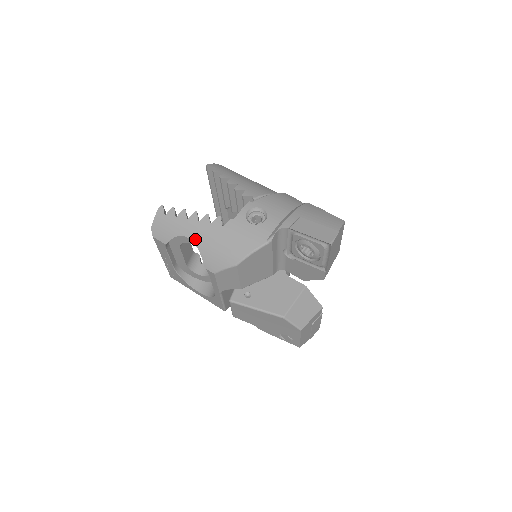
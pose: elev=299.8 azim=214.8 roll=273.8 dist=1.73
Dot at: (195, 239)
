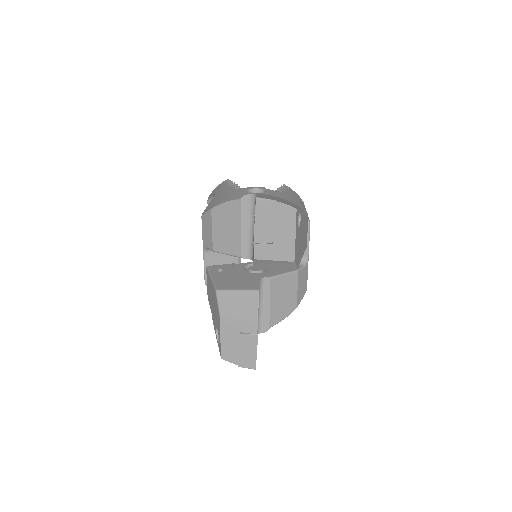
Dot at: (216, 195)
